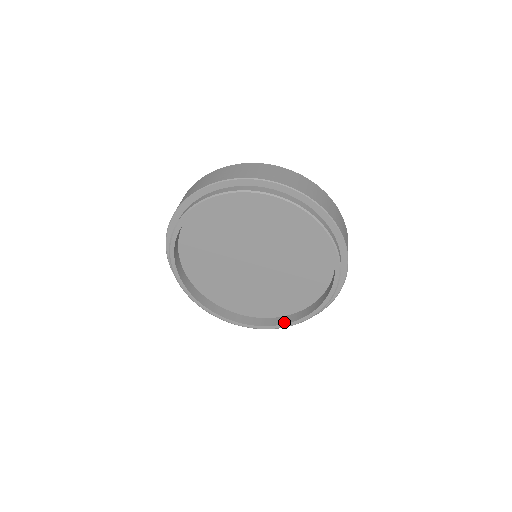
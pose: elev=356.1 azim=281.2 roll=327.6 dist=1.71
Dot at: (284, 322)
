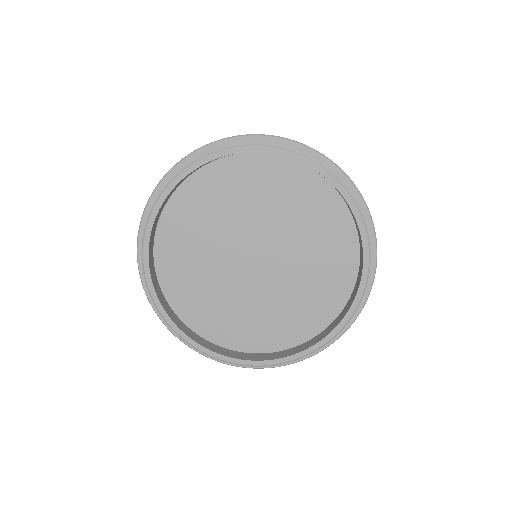
Dot at: (301, 349)
